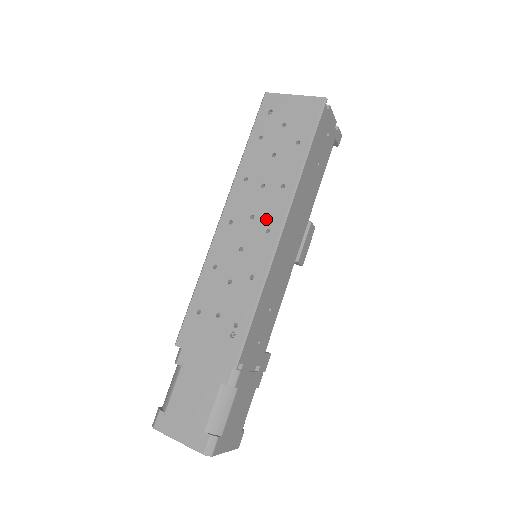
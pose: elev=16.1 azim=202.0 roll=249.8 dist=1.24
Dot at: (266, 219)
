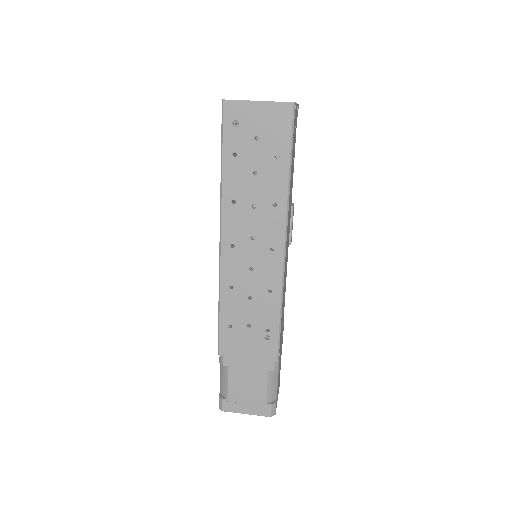
Dot at: (267, 239)
